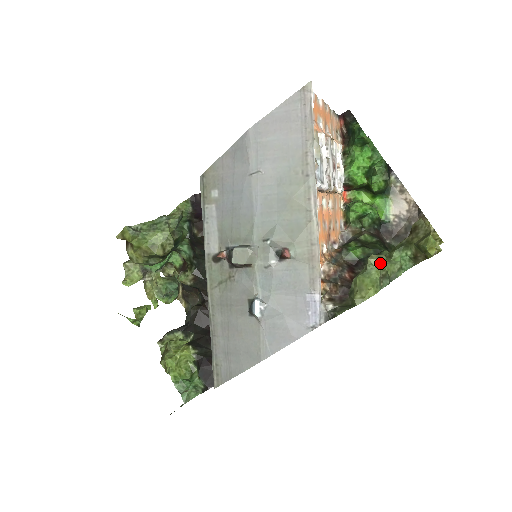
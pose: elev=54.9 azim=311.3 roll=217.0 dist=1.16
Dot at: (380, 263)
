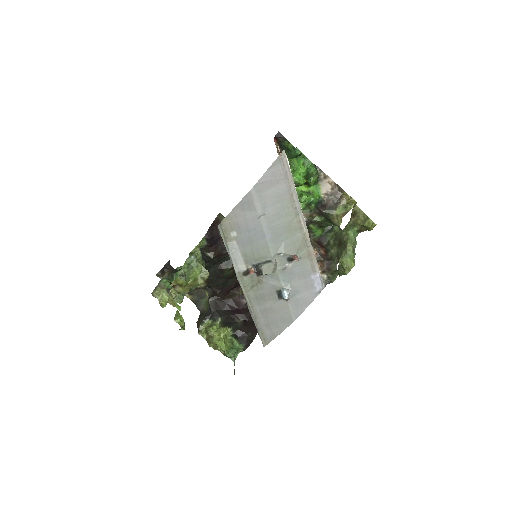
Dot at: (352, 247)
